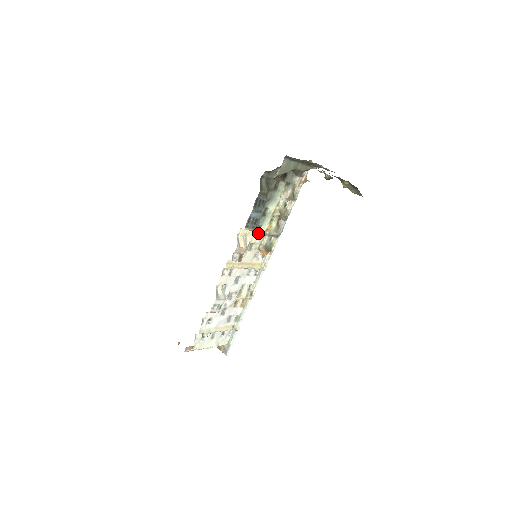
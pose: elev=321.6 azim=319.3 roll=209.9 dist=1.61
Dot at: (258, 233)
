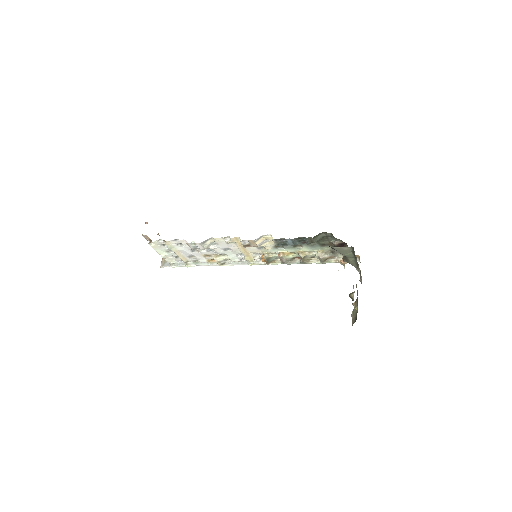
Dot at: (276, 248)
